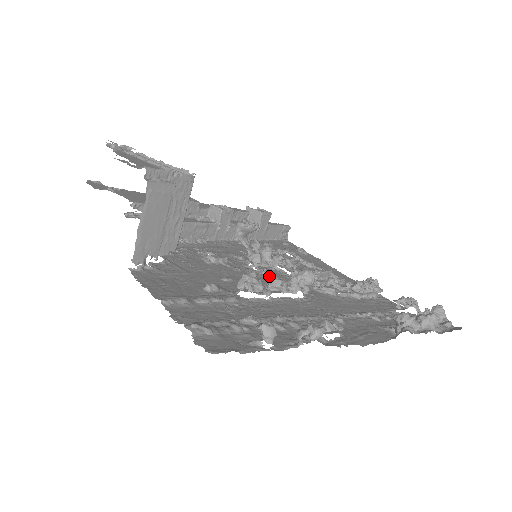
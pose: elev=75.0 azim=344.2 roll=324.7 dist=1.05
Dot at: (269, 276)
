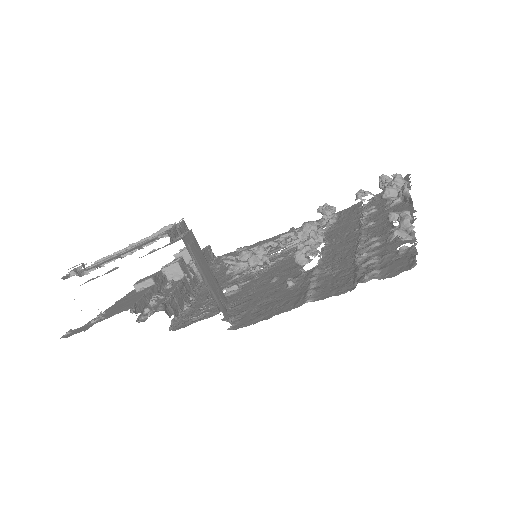
Dot at: (278, 261)
